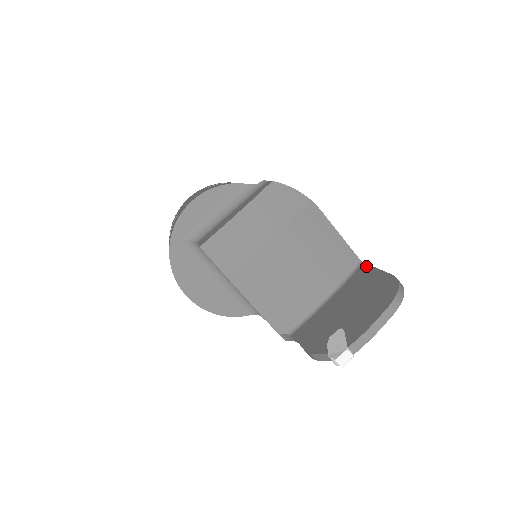
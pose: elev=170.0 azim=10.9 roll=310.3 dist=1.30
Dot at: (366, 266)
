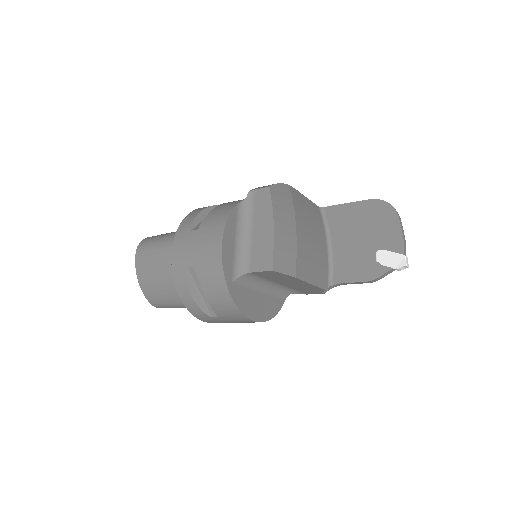
Dot at: (332, 208)
